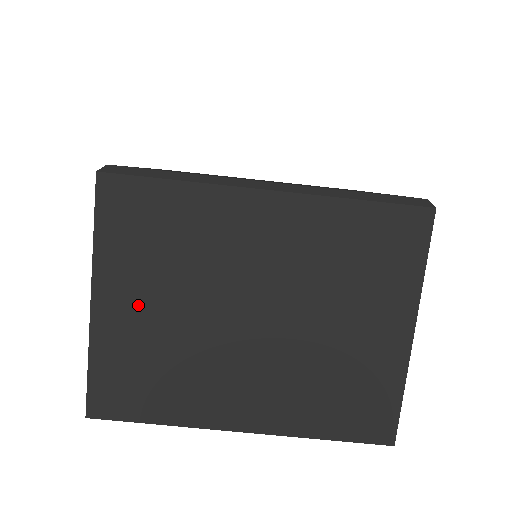
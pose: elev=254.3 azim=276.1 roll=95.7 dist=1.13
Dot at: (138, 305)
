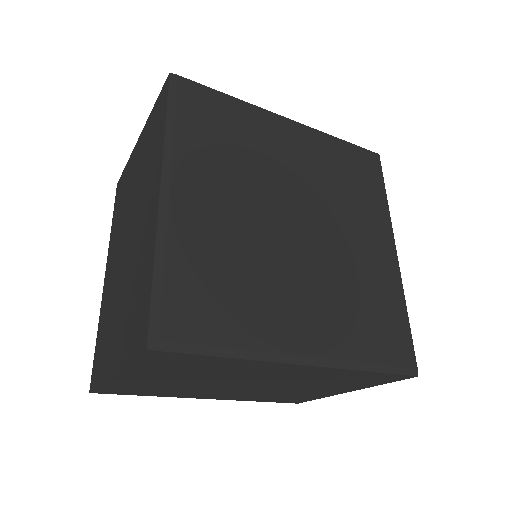
Dot at: (155, 379)
